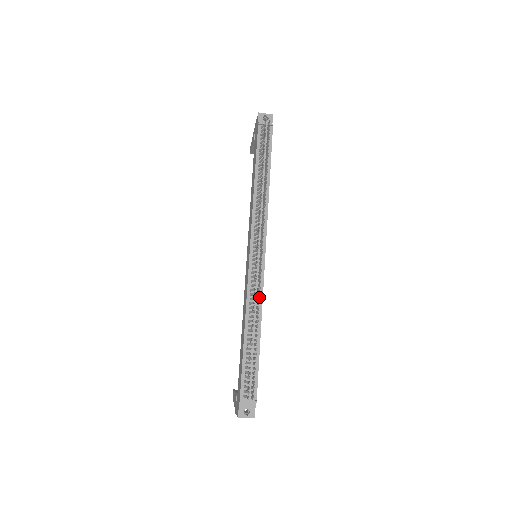
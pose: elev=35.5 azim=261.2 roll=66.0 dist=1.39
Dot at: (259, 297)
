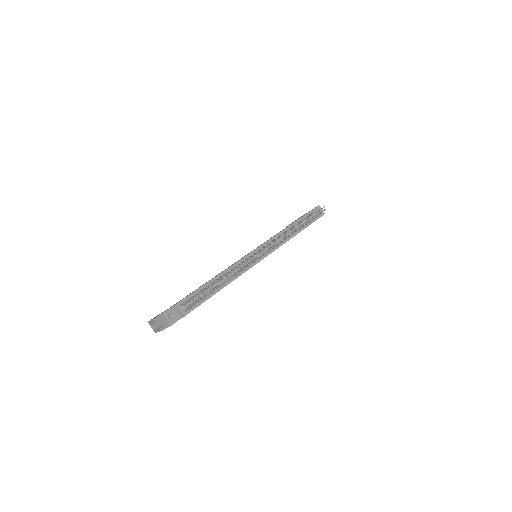
Dot at: (247, 265)
